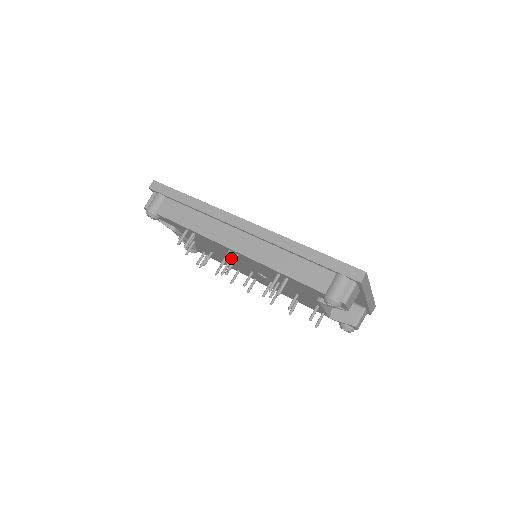
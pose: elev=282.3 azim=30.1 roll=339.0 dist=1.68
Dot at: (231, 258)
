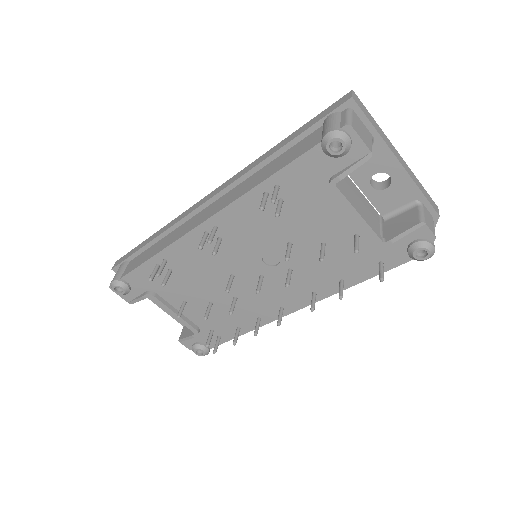
Dot at: (226, 272)
